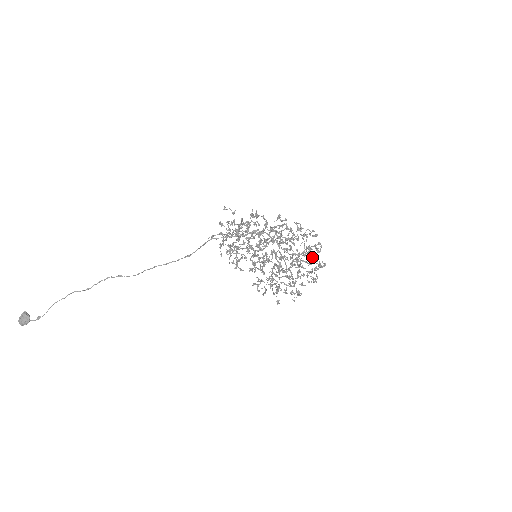
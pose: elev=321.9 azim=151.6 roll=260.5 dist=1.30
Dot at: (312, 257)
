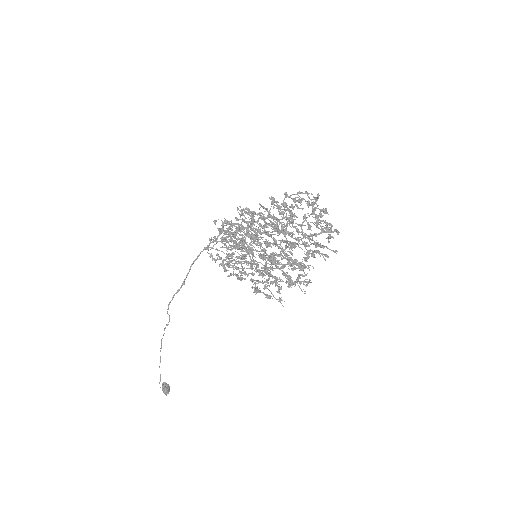
Dot at: (301, 225)
